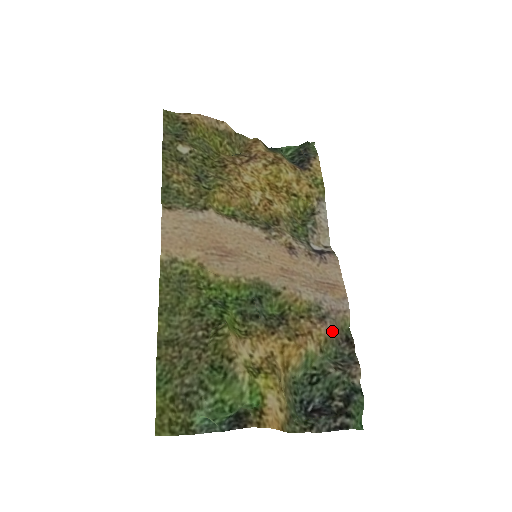
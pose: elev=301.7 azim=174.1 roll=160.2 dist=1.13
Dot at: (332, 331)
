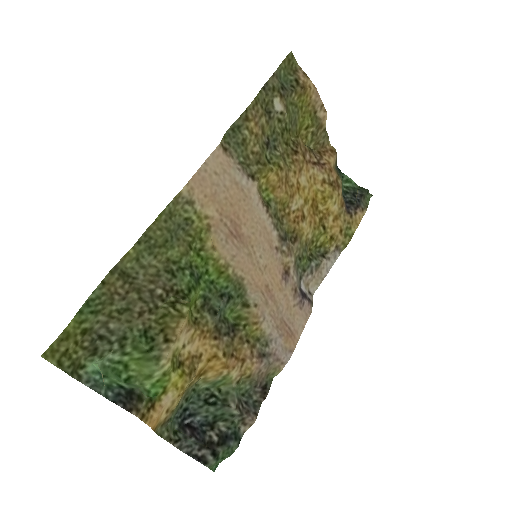
Dot at: (260, 372)
